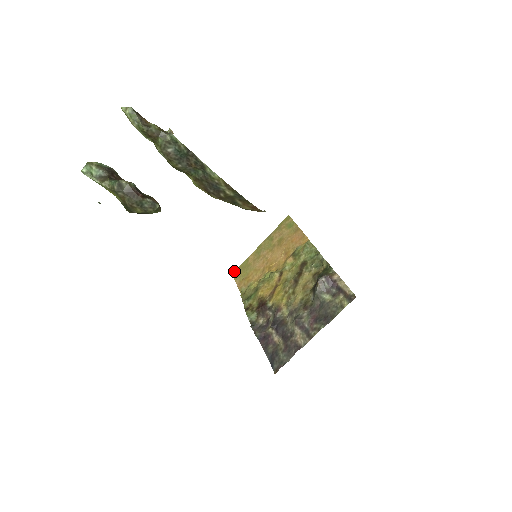
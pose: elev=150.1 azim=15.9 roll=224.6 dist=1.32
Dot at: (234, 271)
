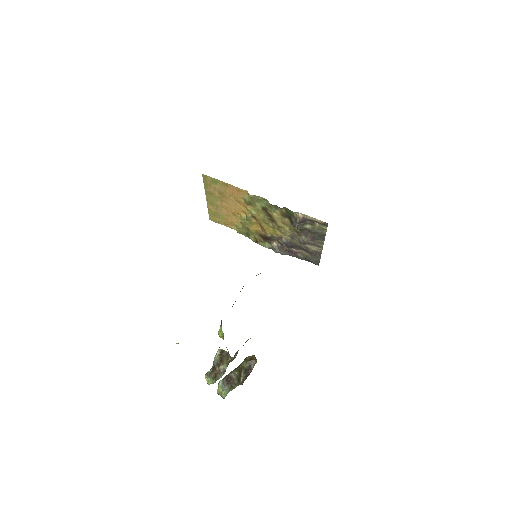
Dot at: (209, 218)
